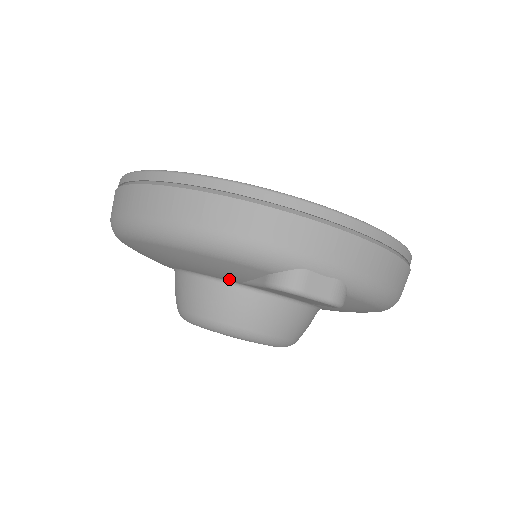
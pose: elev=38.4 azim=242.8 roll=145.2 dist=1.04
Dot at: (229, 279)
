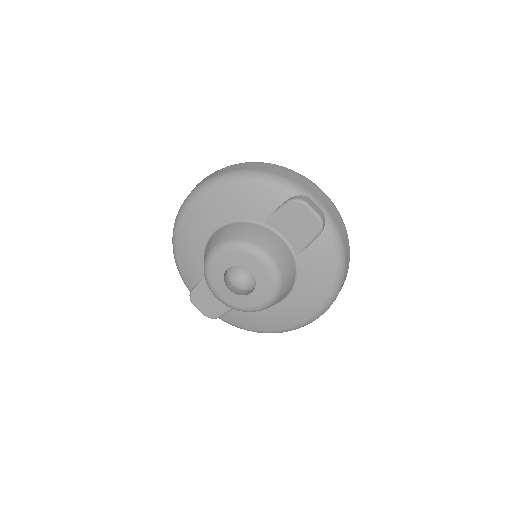
Dot at: (259, 217)
